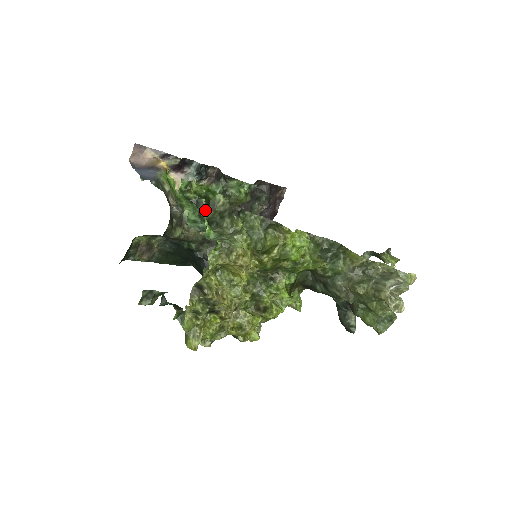
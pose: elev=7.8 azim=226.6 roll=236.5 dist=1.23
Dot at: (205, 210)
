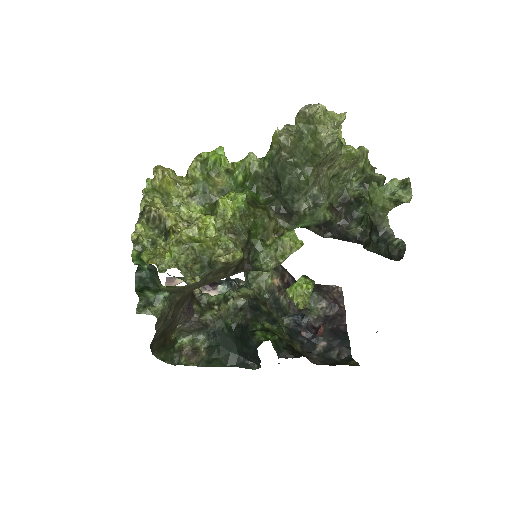
Dot at: occluded
